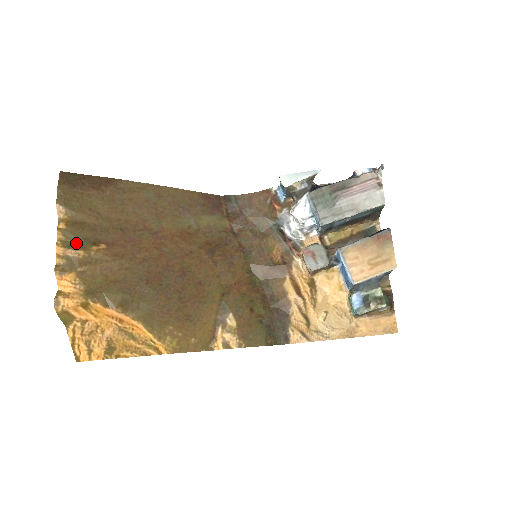
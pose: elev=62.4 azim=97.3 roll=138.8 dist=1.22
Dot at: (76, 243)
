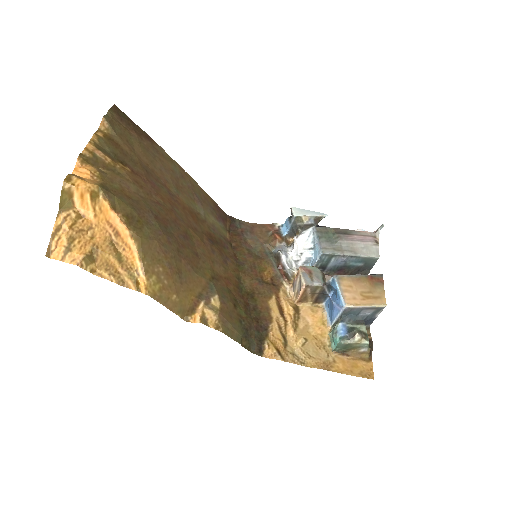
Dot at: (106, 152)
